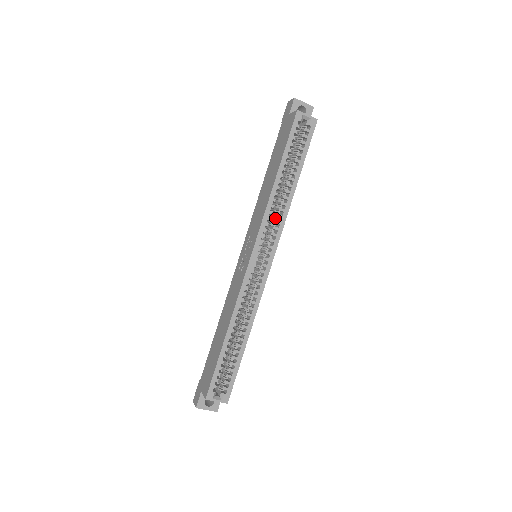
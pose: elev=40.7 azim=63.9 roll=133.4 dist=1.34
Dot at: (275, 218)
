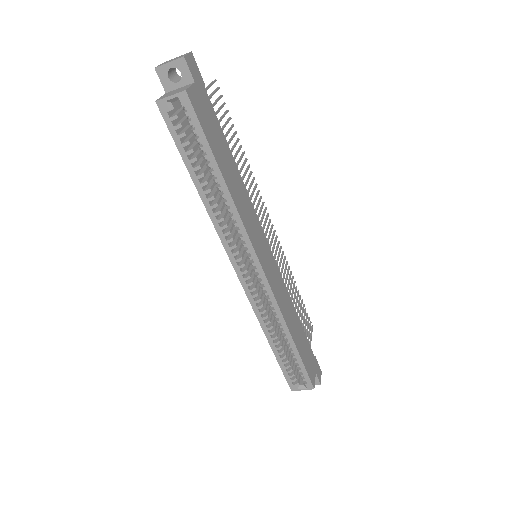
Dot at: occluded
